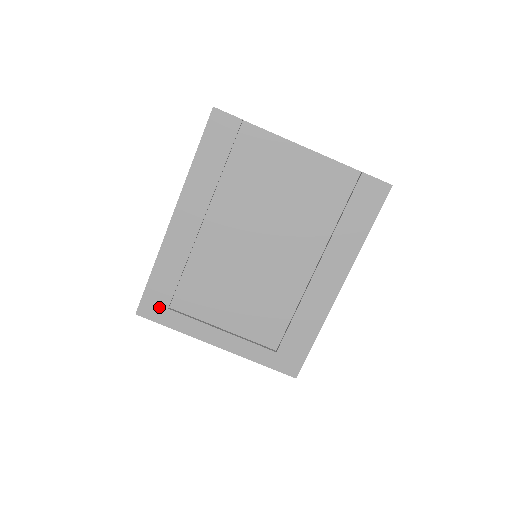
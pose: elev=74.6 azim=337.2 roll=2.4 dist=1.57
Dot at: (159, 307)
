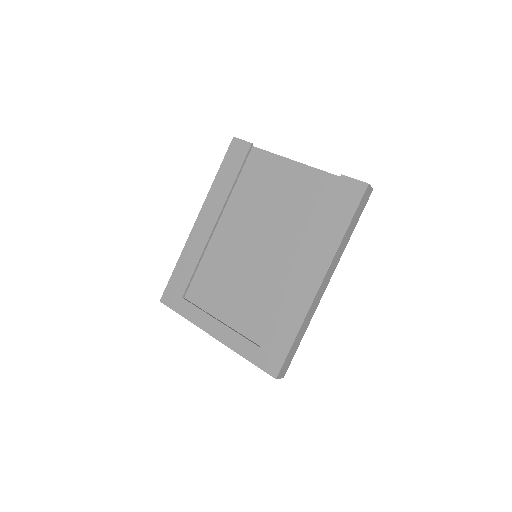
Dot at: (176, 296)
